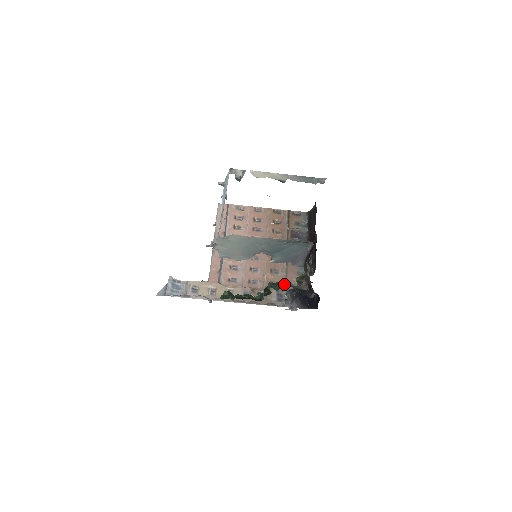
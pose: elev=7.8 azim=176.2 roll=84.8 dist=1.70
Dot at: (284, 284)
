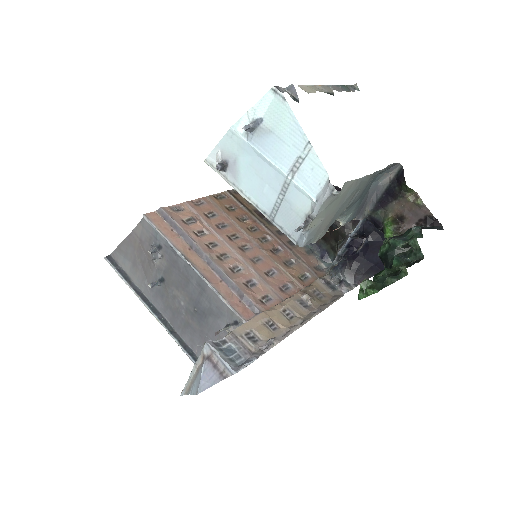
Dot at: (418, 226)
